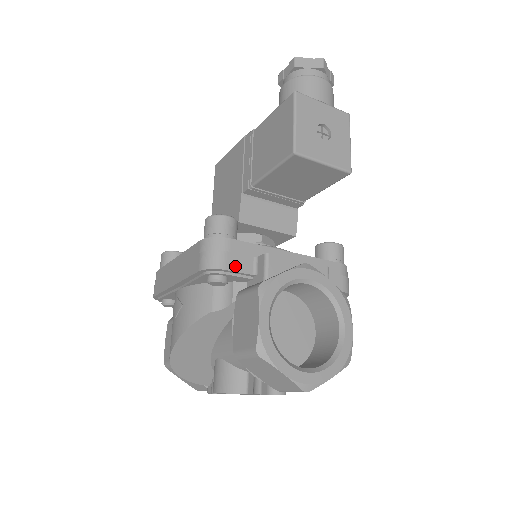
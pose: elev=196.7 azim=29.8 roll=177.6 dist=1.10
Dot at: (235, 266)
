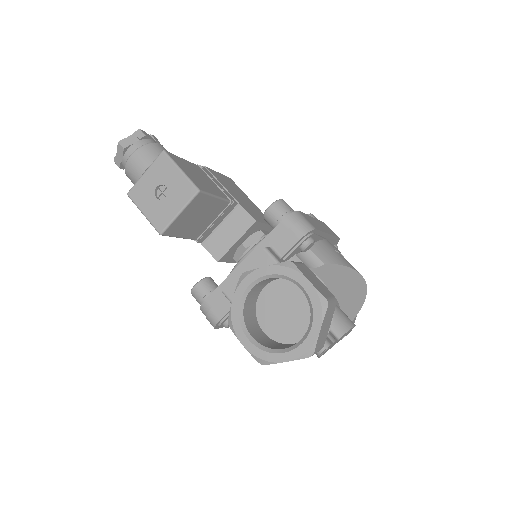
Dot at: (222, 312)
